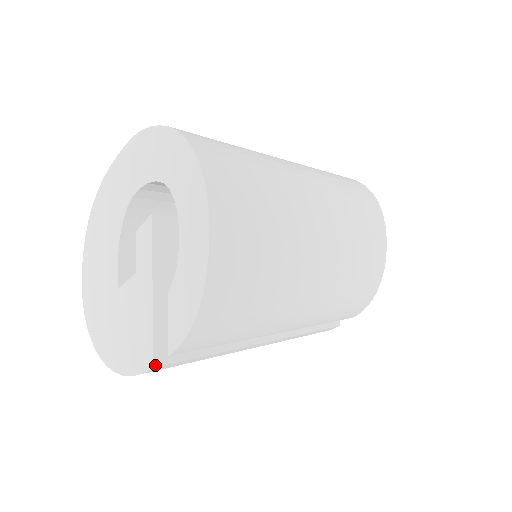
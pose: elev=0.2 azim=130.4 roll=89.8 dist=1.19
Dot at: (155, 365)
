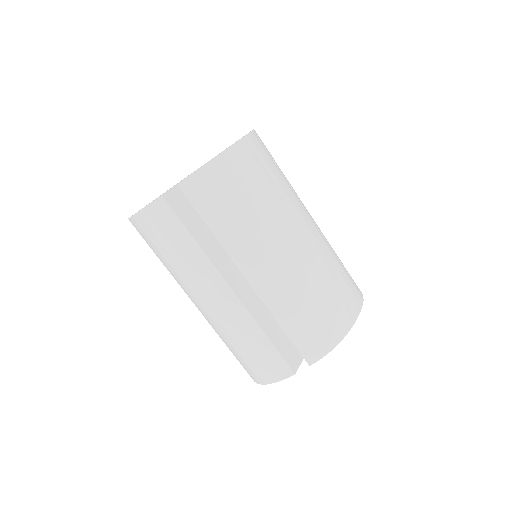
Dot at: (164, 196)
